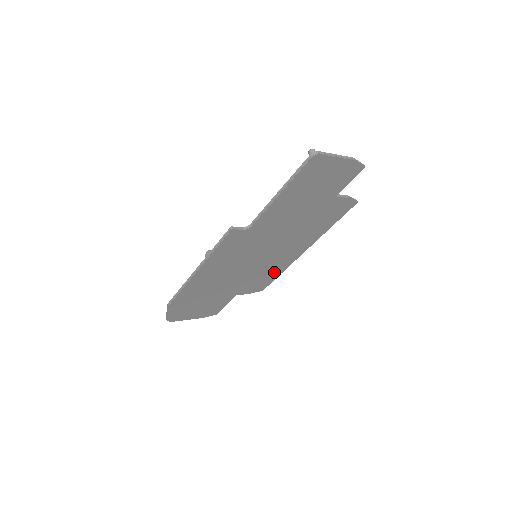
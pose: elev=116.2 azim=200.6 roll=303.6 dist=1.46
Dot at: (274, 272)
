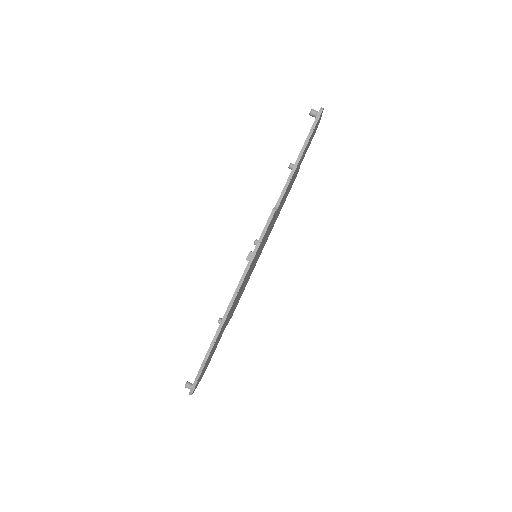
Dot at: occluded
